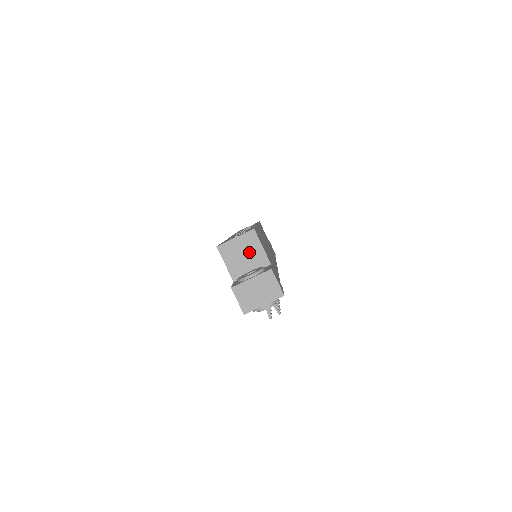
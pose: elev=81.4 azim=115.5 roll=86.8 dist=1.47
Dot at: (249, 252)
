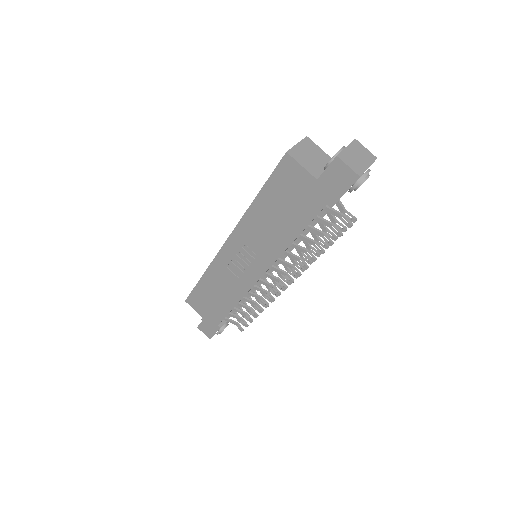
Dot at: (314, 154)
